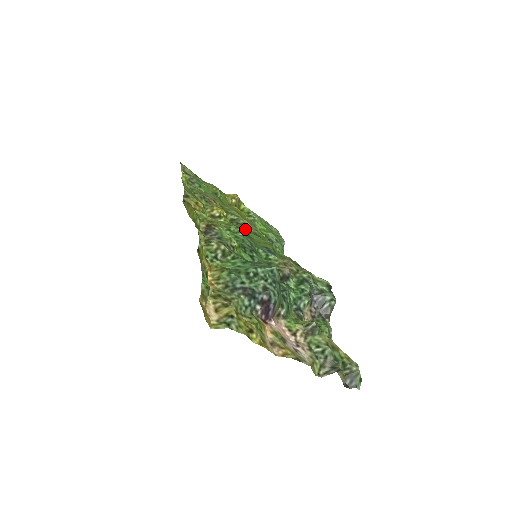
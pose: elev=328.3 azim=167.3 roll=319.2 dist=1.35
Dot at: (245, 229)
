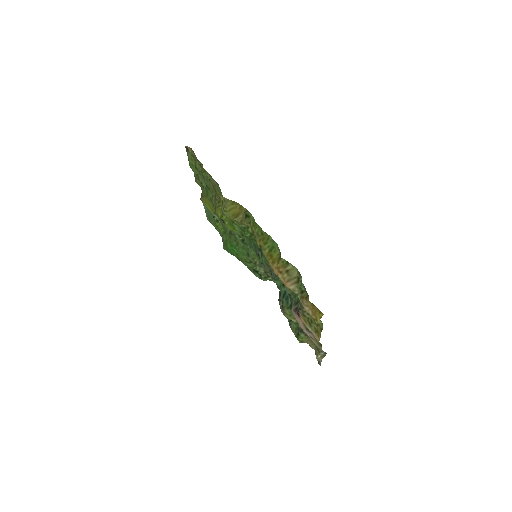
Dot at: occluded
